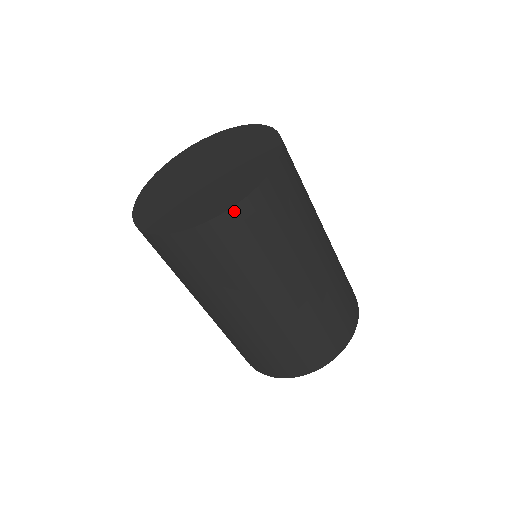
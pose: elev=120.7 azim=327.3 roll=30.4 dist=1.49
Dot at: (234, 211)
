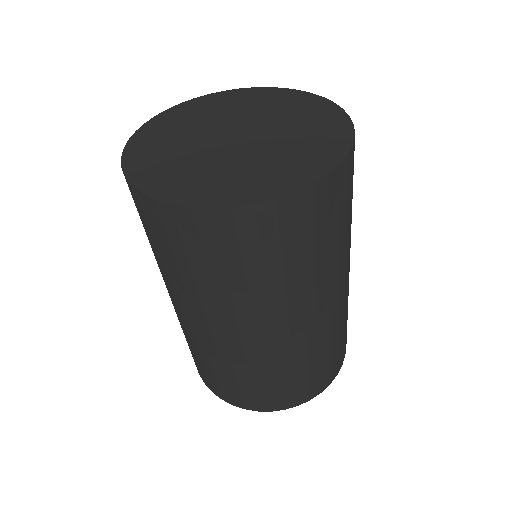
Dot at: (338, 172)
